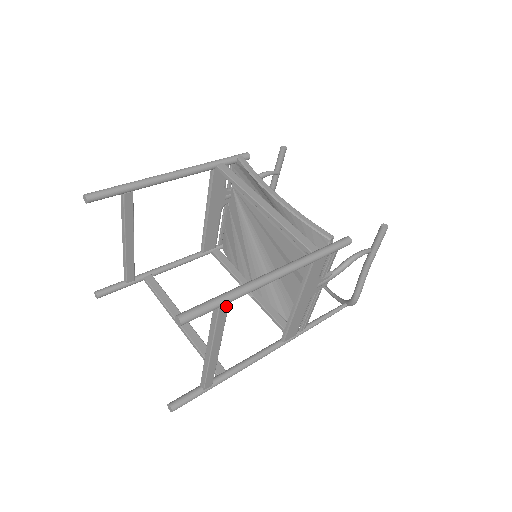
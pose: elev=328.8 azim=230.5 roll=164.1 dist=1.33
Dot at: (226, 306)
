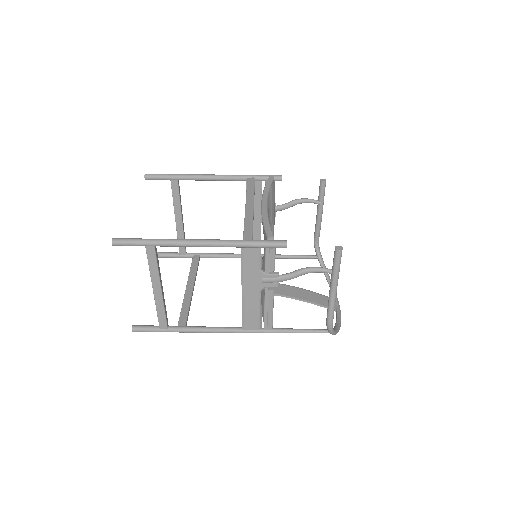
Dot at: (152, 249)
